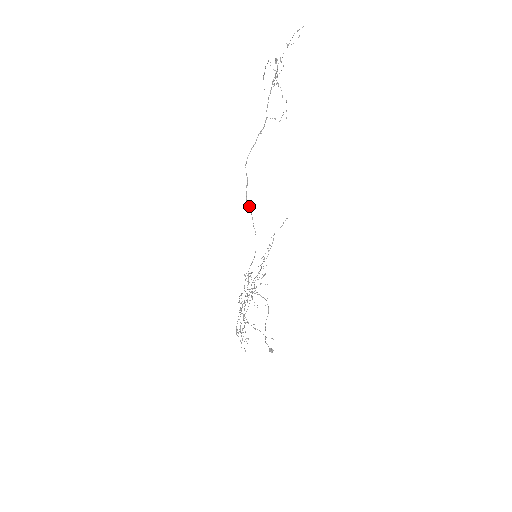
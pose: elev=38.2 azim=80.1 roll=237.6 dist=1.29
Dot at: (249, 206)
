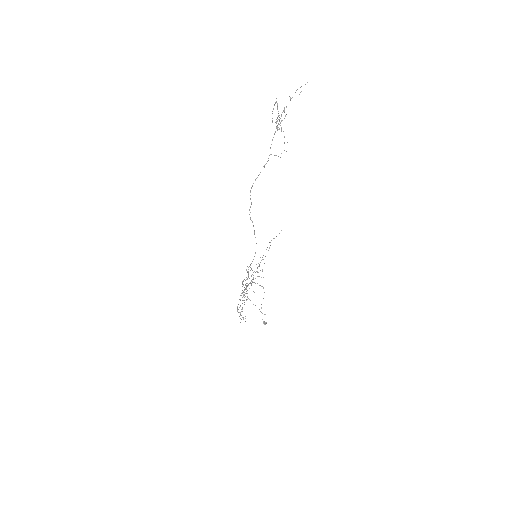
Dot at: (252, 221)
